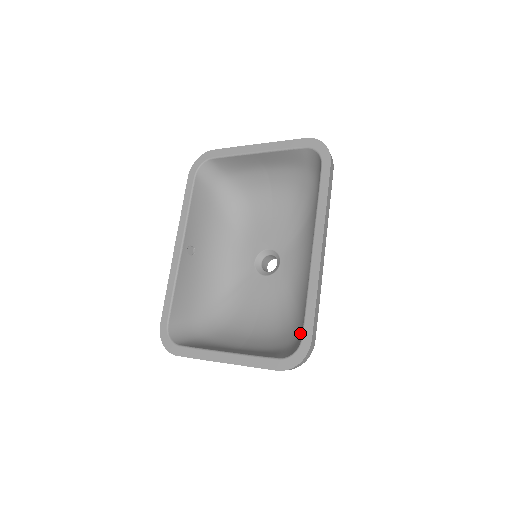
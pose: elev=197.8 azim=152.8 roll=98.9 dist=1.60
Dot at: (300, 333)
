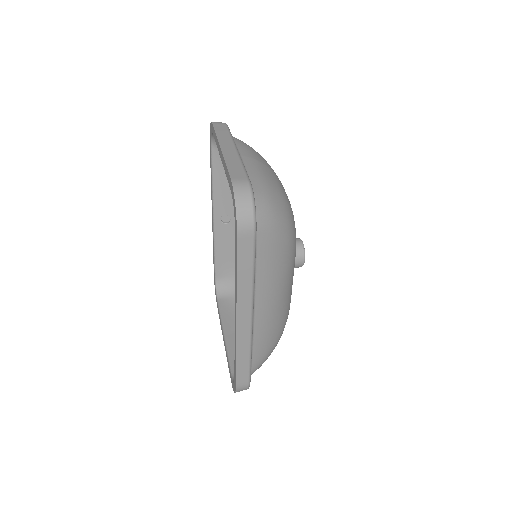
Dot at: occluded
